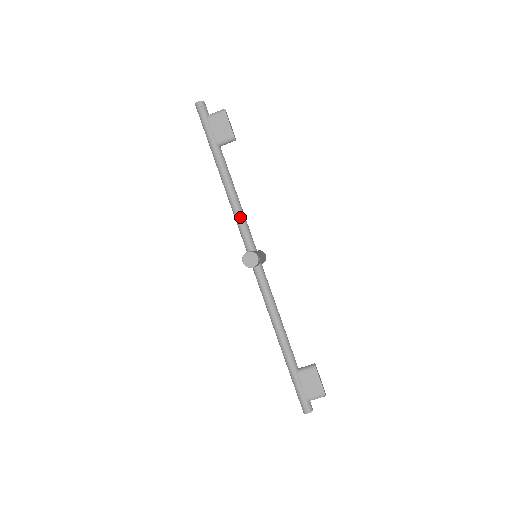
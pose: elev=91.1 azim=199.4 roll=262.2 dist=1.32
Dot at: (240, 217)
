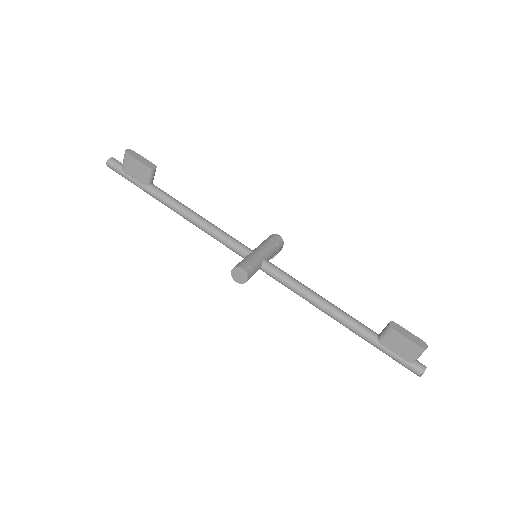
Dot at: (213, 234)
